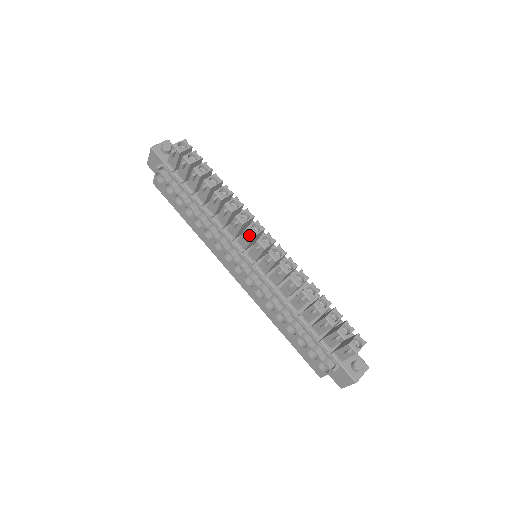
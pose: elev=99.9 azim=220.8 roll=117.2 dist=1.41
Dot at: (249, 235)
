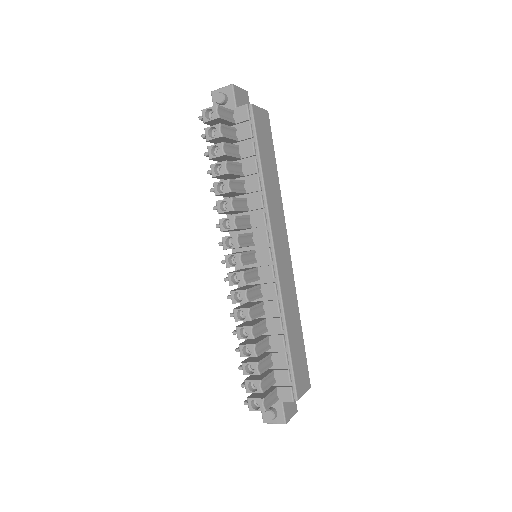
Dot at: (225, 244)
